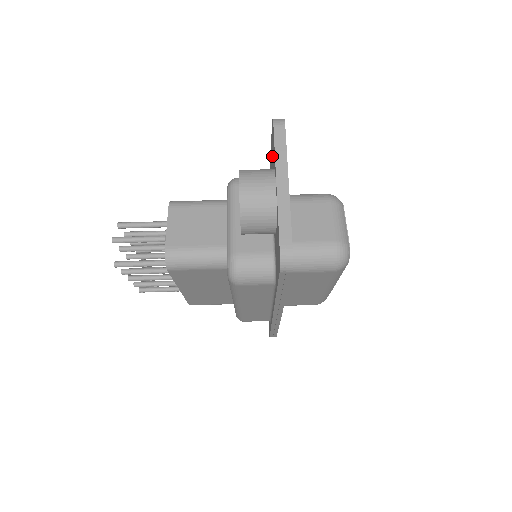
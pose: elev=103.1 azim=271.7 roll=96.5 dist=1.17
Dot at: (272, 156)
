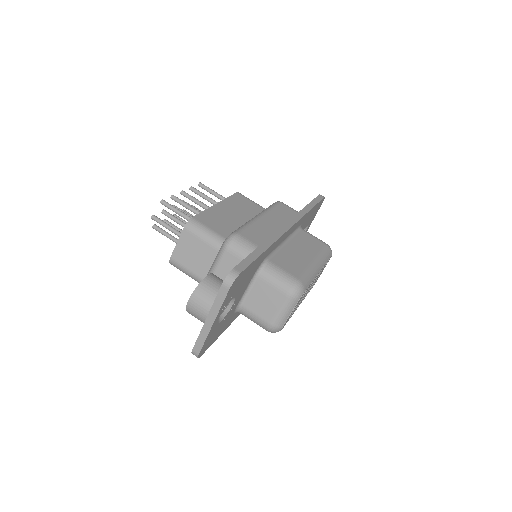
Dot at: occluded
